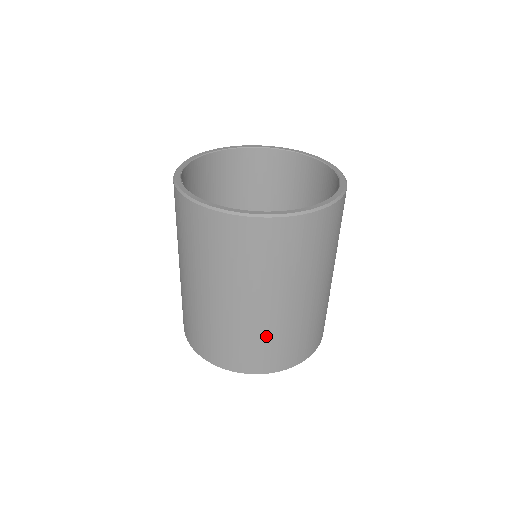
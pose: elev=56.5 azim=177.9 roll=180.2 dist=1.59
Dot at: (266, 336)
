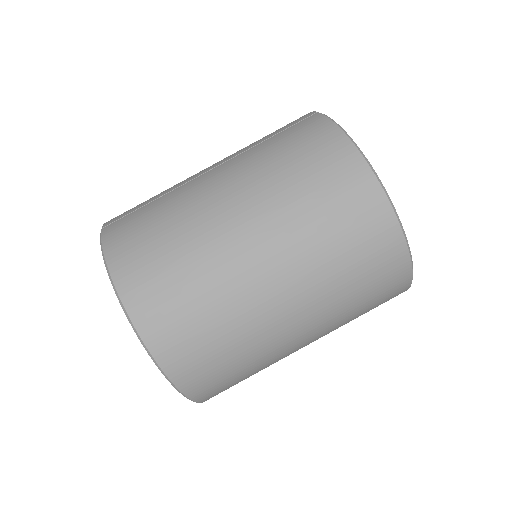
Dot at: (240, 342)
